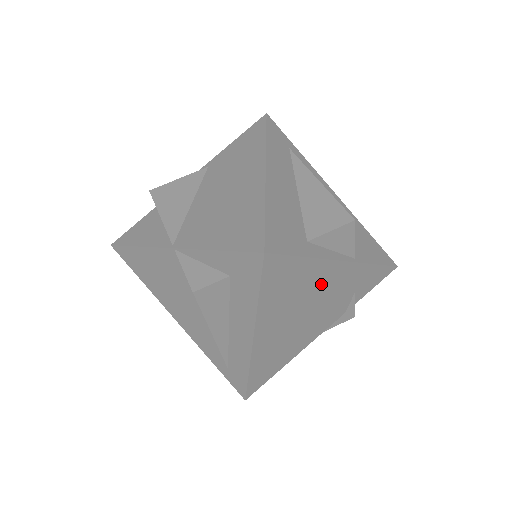
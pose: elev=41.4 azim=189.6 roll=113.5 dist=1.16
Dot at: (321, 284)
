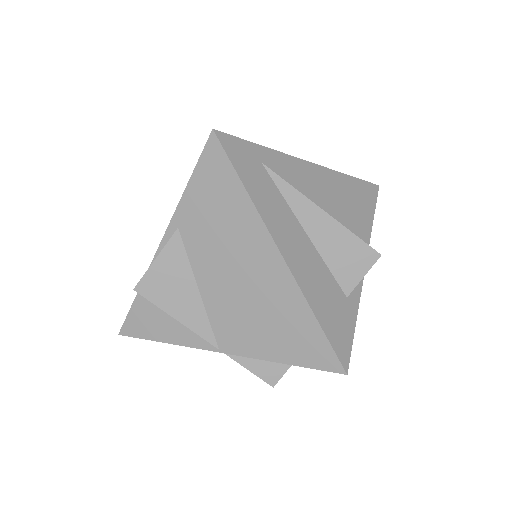
Dot at: occluded
